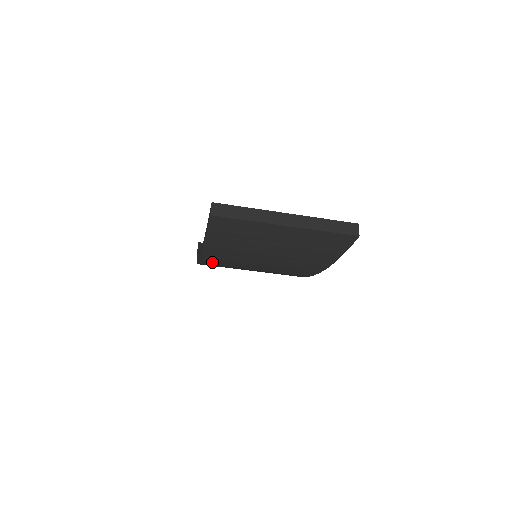
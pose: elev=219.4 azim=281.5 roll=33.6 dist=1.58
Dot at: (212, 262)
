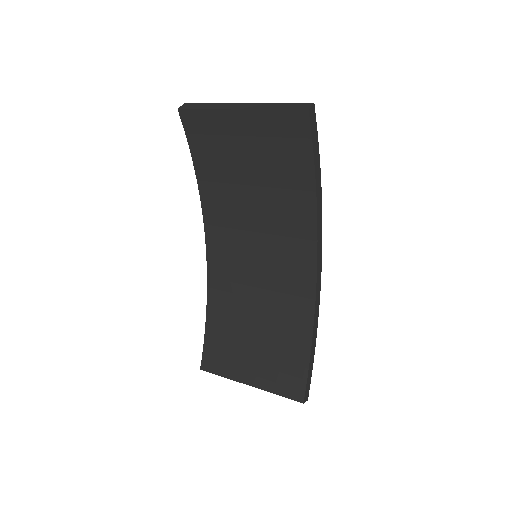
Dot at: occluded
